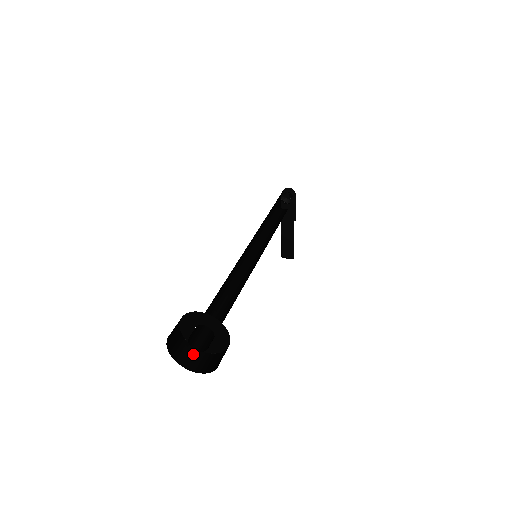
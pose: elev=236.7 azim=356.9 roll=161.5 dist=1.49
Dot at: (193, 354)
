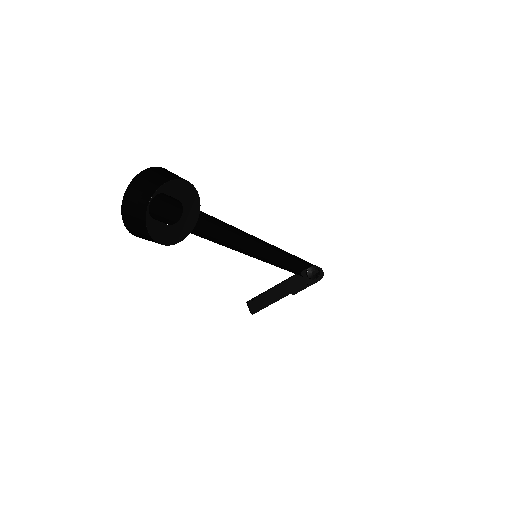
Dot at: (139, 212)
